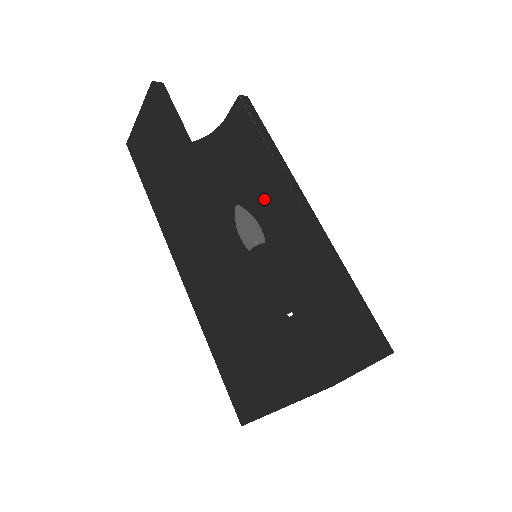
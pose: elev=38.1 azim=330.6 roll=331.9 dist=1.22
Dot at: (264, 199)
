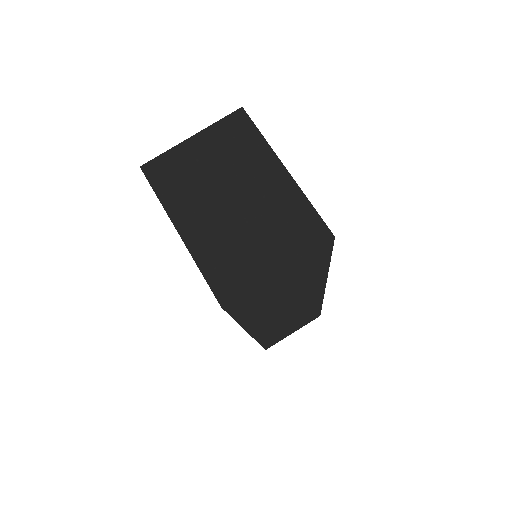
Dot at: occluded
